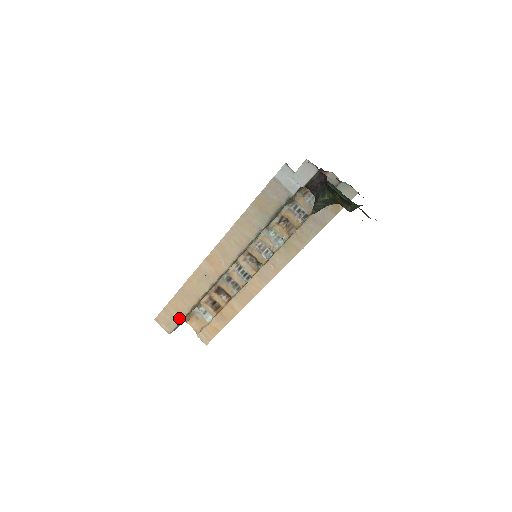
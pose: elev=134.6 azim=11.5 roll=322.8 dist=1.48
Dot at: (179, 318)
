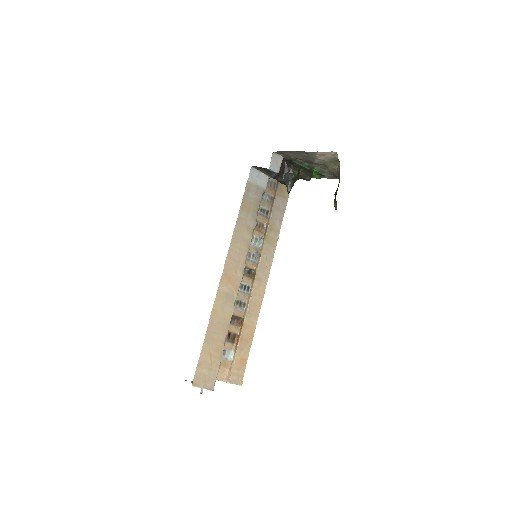
Dot at: (217, 362)
